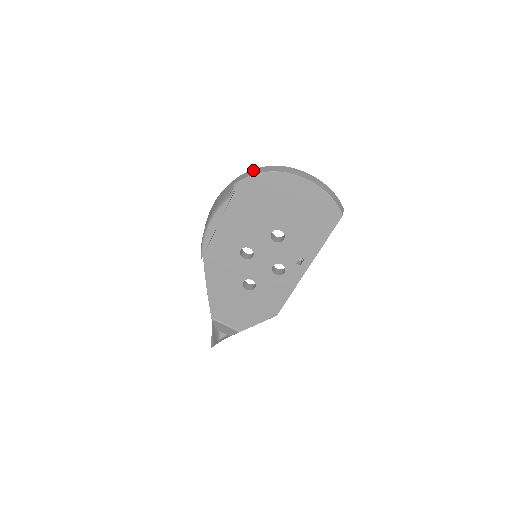
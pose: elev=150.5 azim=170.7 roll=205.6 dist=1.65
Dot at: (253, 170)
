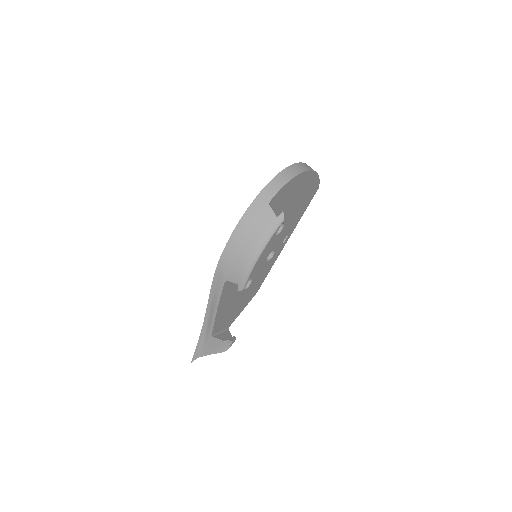
Dot at: (275, 180)
